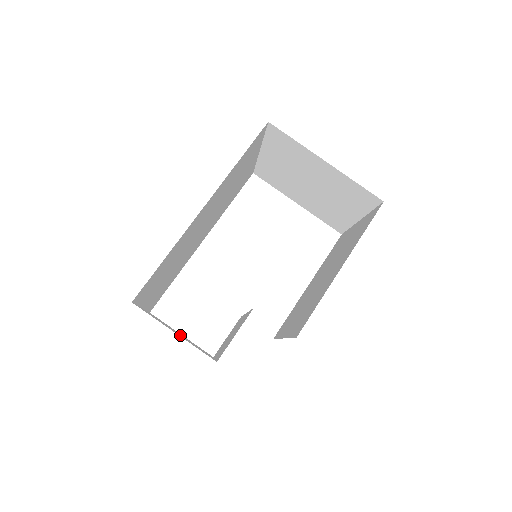
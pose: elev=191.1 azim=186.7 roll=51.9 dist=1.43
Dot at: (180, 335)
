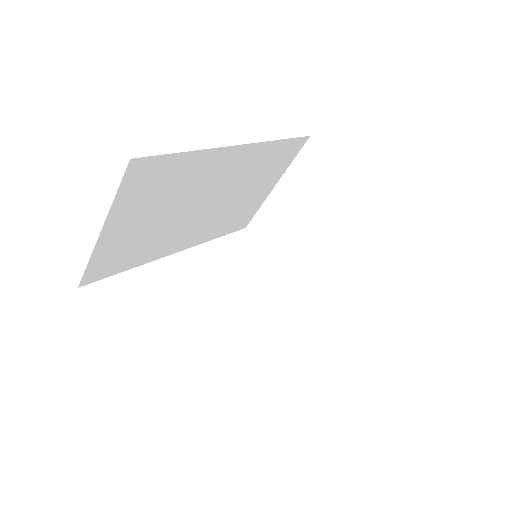
Dot at: occluded
